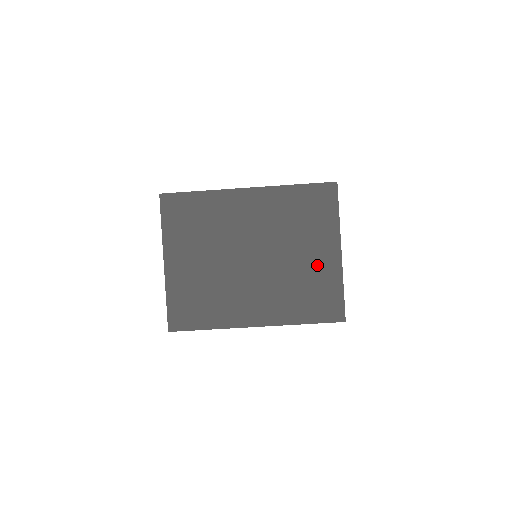
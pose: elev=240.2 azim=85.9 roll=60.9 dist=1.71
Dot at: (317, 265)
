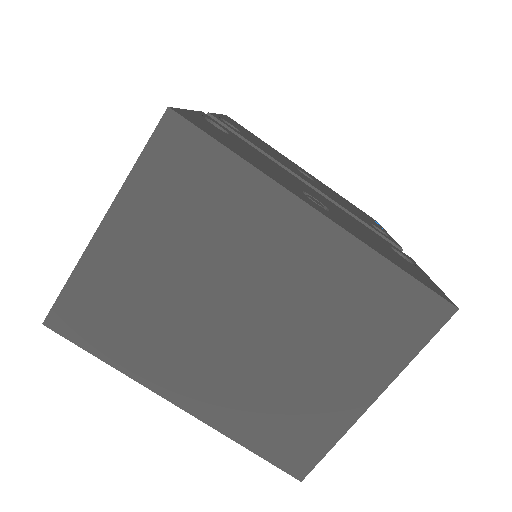
Dot at: (326, 393)
